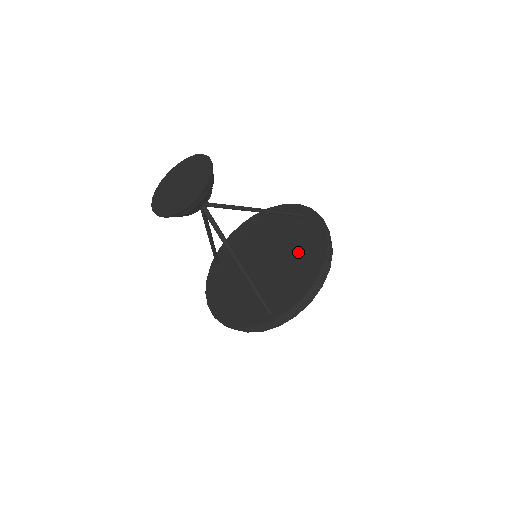
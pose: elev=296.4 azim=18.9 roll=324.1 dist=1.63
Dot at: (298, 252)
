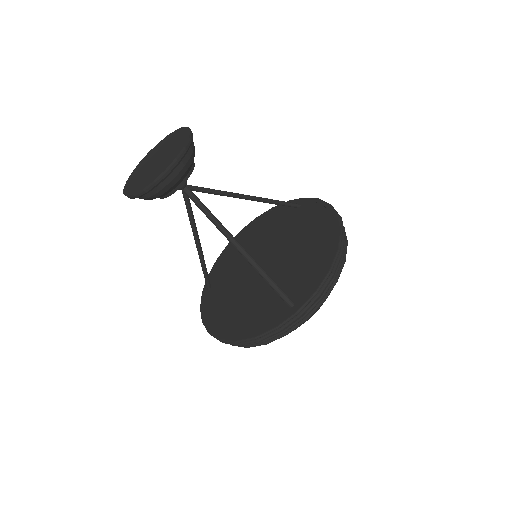
Dot at: (305, 237)
